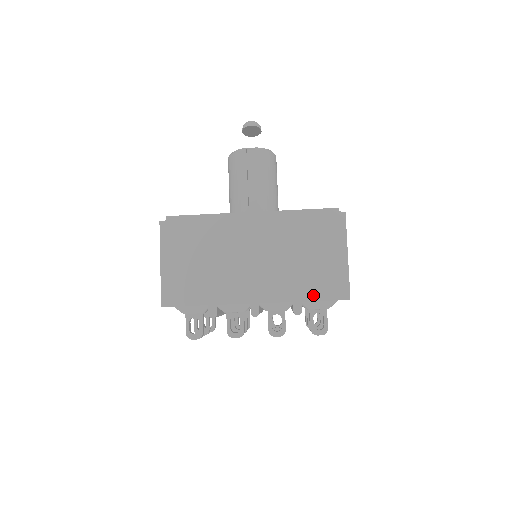
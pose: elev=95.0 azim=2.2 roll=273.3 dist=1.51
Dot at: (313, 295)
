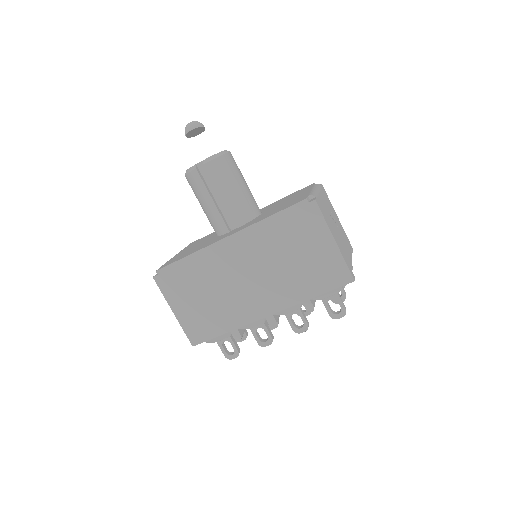
Dot at: (318, 290)
